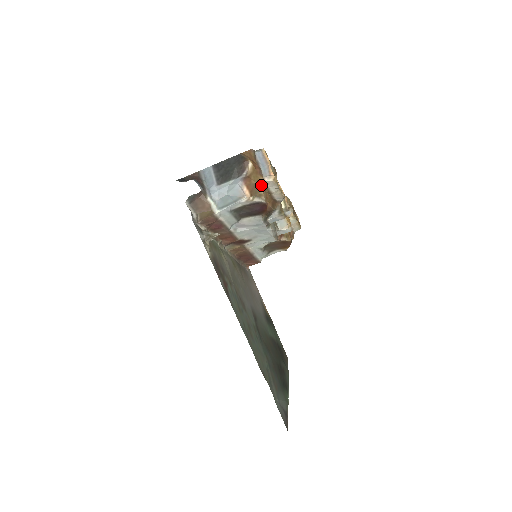
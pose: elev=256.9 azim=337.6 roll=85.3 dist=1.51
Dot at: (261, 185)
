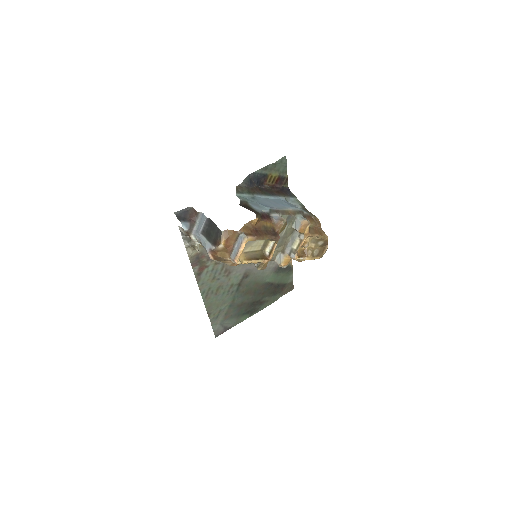
Dot at: (226, 259)
